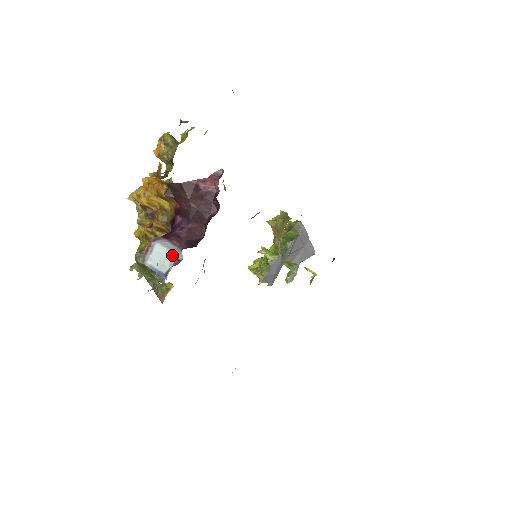
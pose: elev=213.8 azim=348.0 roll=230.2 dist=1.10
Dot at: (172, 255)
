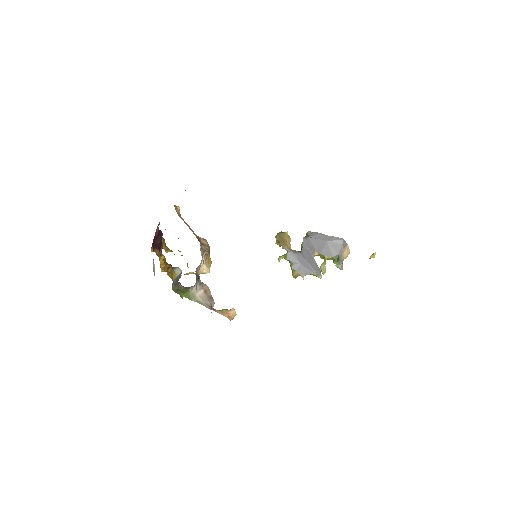
Dot at: (153, 261)
